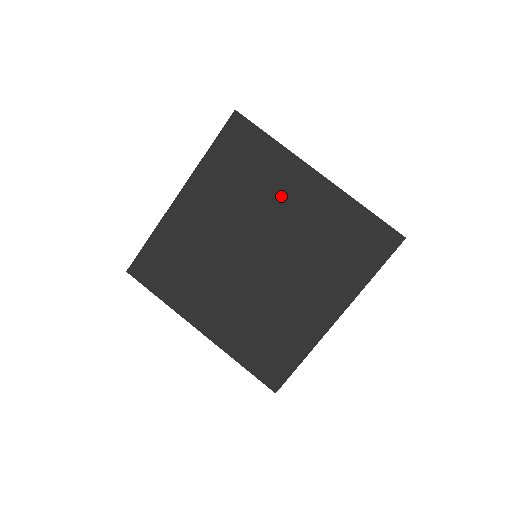
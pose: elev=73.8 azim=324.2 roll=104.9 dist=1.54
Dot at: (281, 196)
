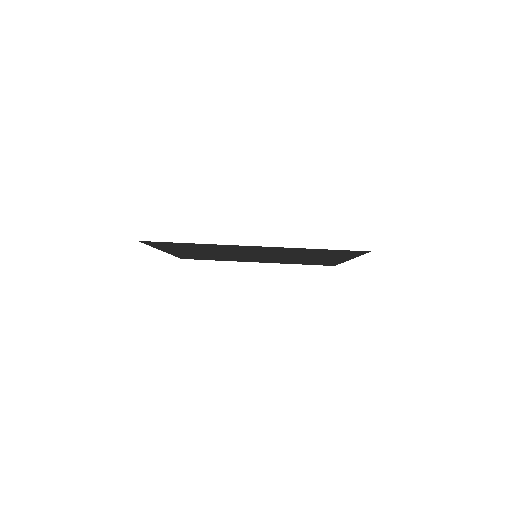
Dot at: occluded
